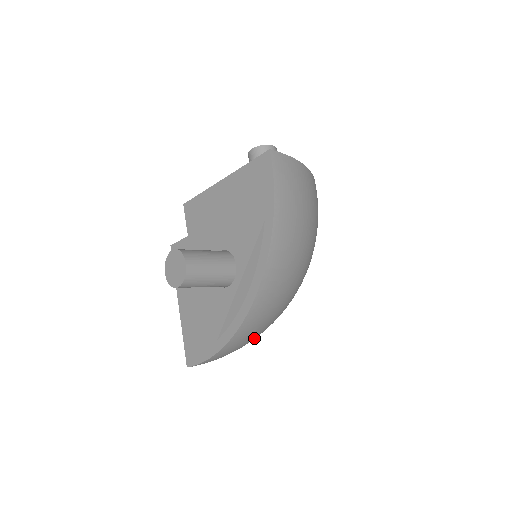
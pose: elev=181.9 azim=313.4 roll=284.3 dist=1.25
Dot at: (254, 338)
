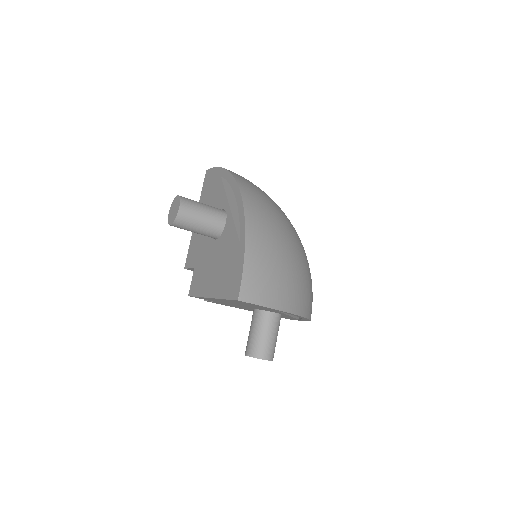
Dot at: (283, 258)
